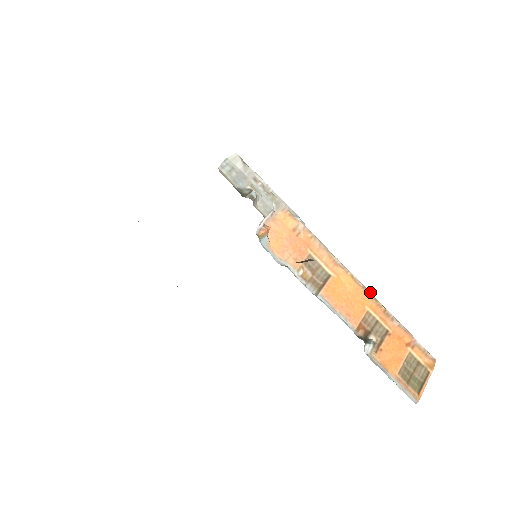
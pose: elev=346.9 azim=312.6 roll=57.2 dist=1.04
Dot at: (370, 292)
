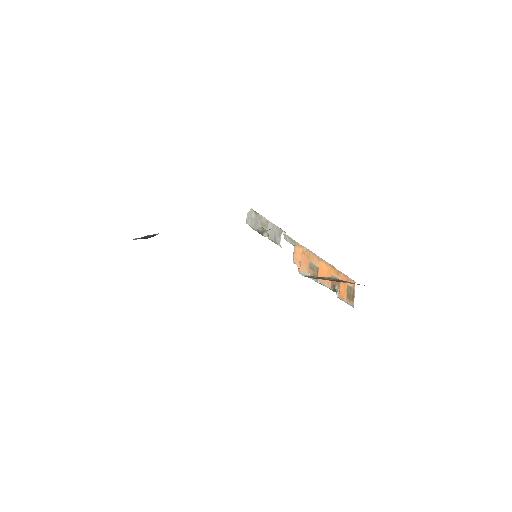
Dot at: (332, 266)
